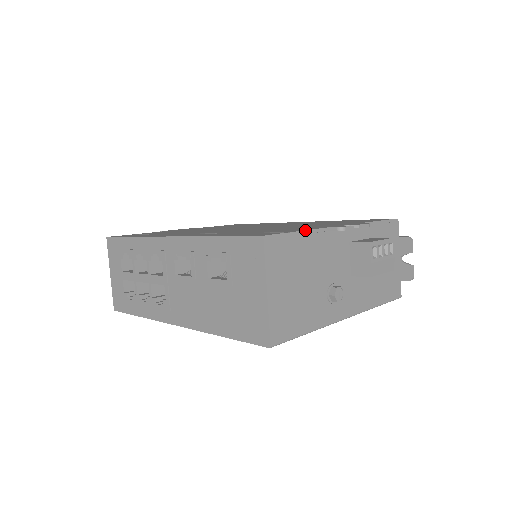
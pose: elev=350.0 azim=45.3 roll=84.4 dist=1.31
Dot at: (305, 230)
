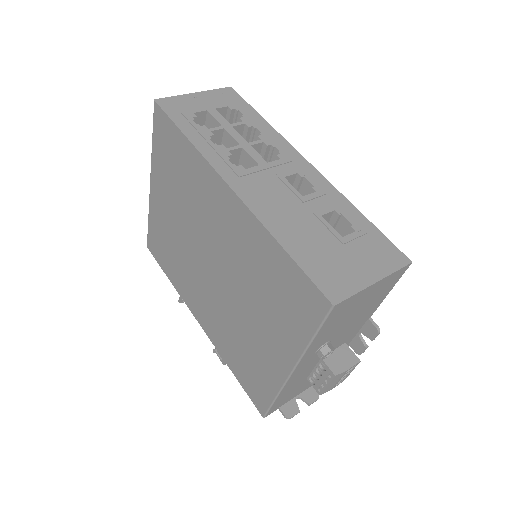
Dot at: occluded
